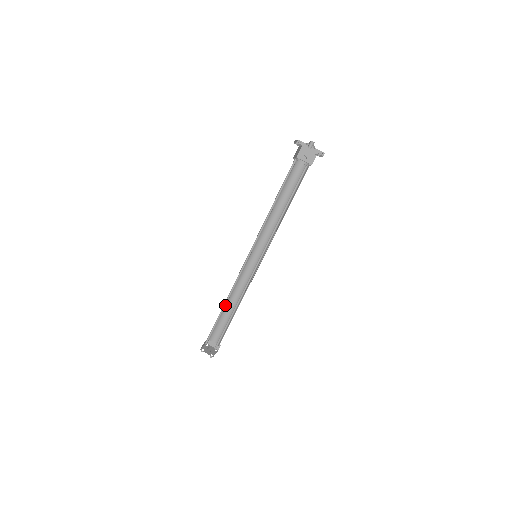
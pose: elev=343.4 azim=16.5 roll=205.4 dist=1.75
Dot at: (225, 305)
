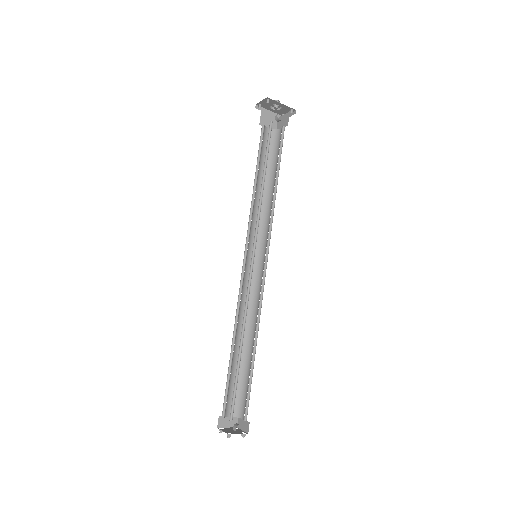
Dot at: (241, 342)
